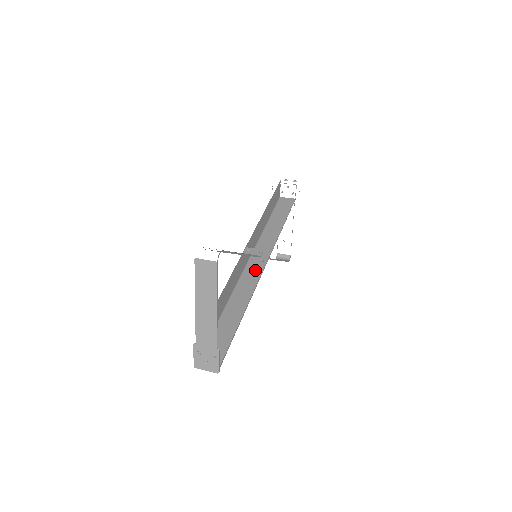
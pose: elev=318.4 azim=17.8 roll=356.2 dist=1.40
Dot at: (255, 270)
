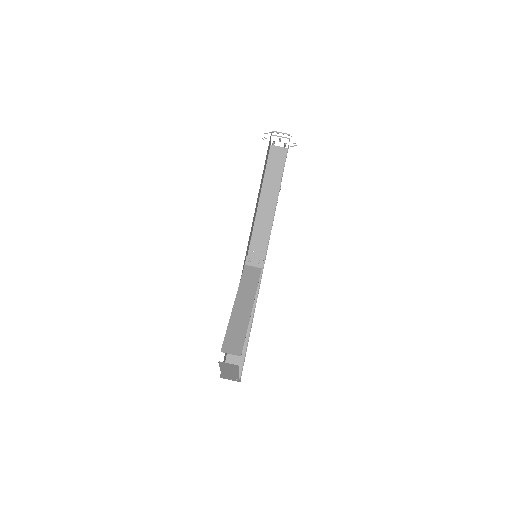
Dot at: occluded
